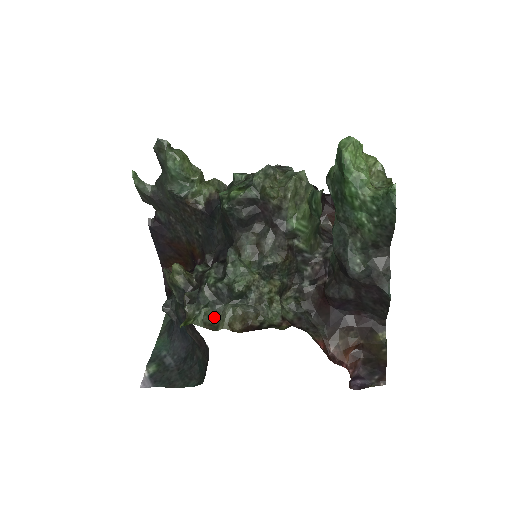
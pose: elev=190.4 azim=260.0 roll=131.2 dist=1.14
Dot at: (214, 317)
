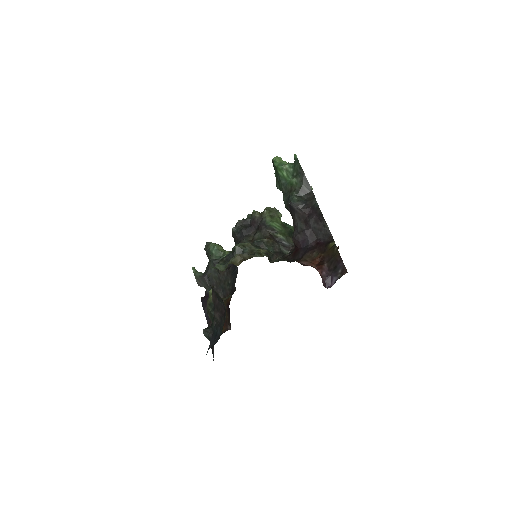
Dot at: (224, 269)
